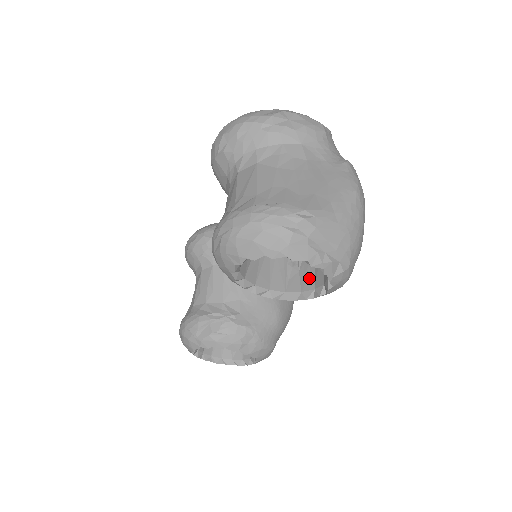
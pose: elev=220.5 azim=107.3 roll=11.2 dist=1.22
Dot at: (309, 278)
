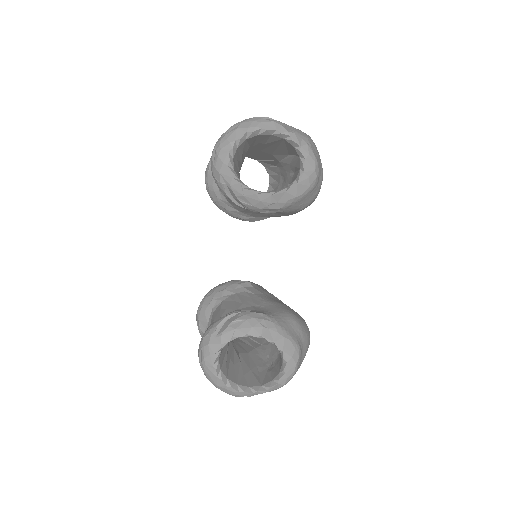
Dot at: occluded
